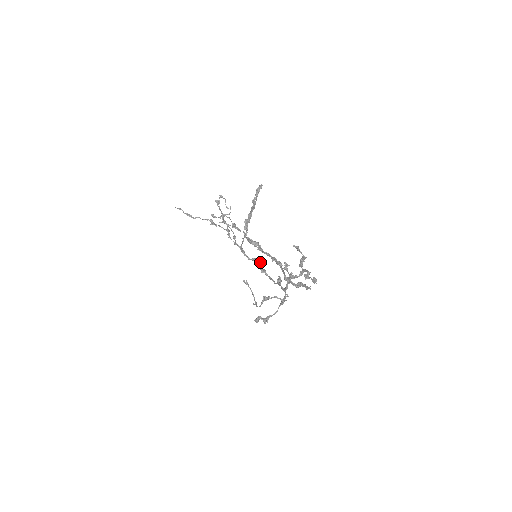
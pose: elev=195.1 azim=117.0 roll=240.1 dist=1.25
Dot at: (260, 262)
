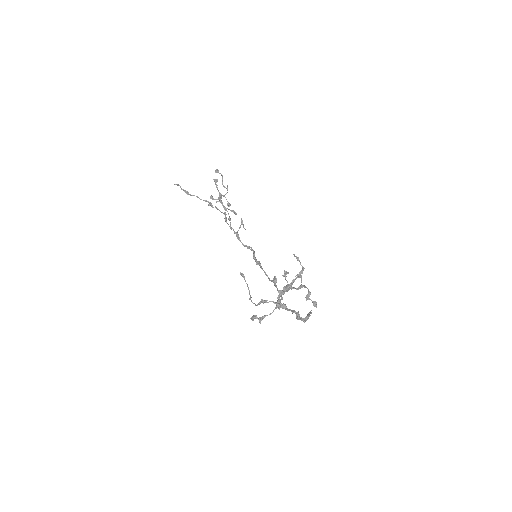
Dot at: occluded
